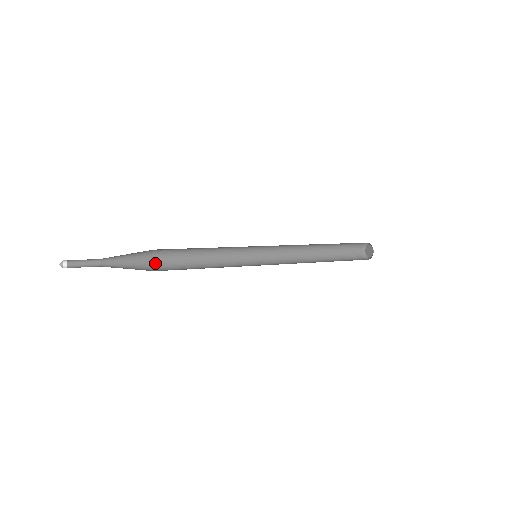
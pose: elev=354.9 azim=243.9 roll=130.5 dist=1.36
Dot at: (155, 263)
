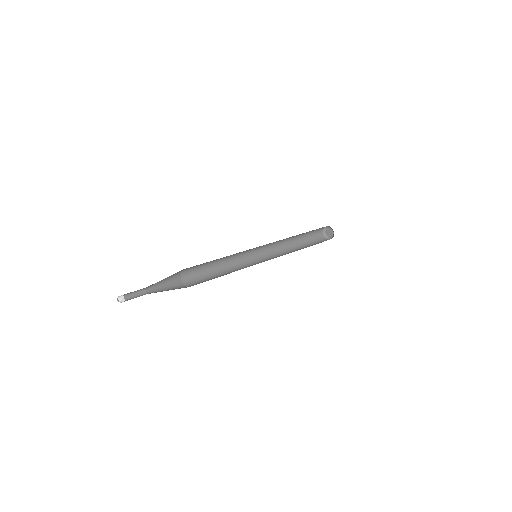
Dot at: (183, 275)
